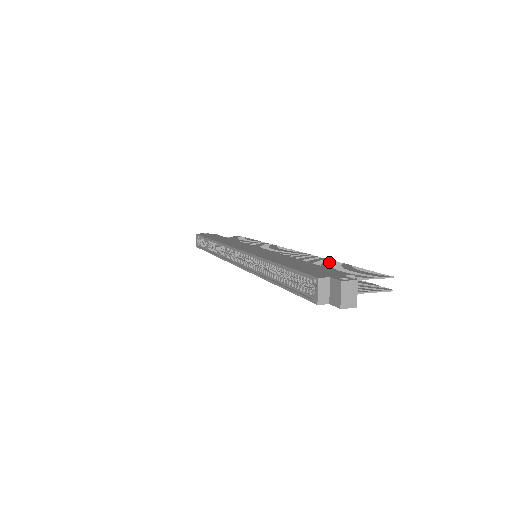
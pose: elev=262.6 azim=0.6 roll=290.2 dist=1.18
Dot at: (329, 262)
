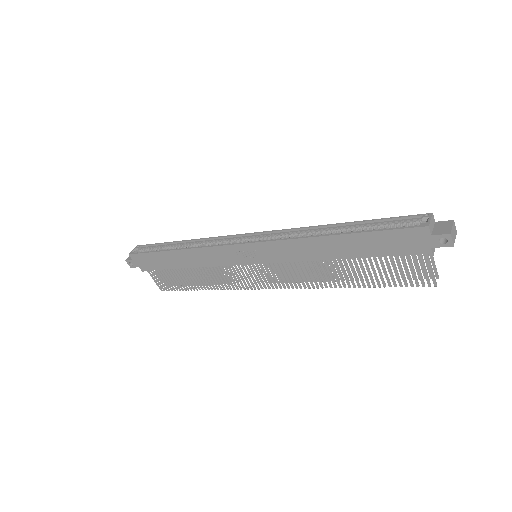
Dot at: (355, 272)
